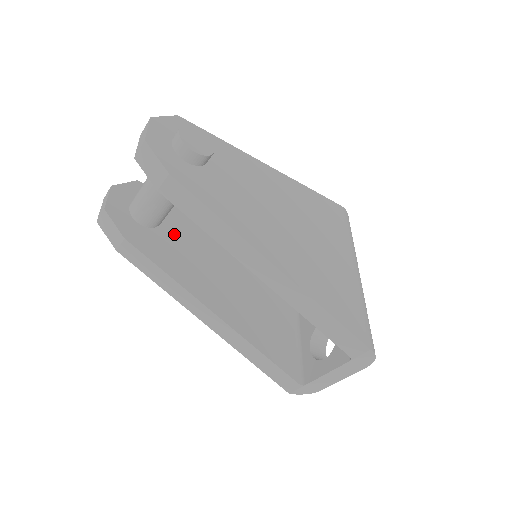
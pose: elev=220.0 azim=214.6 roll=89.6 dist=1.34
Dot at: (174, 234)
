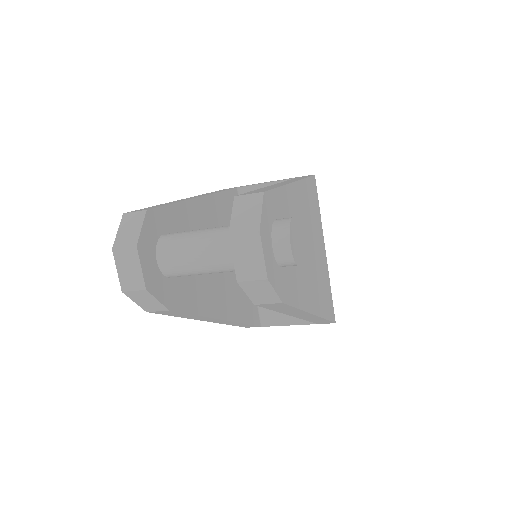
Dot at: occluded
